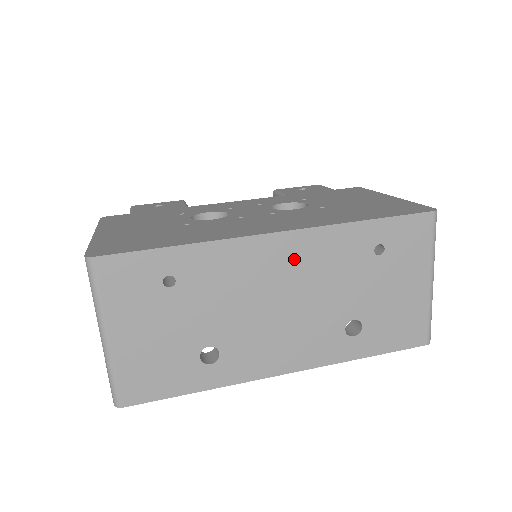
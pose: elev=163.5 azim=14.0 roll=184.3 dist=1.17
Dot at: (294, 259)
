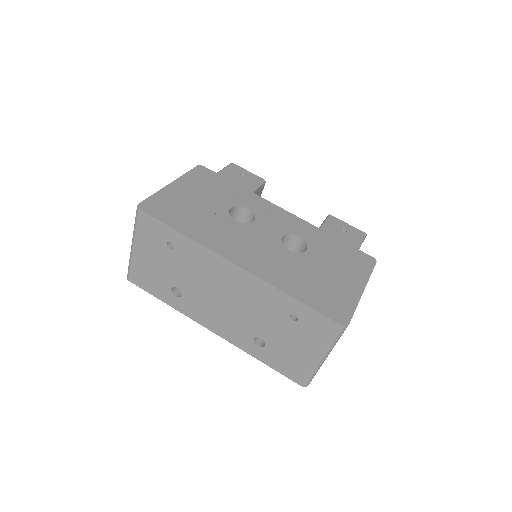
Dot at: (239, 284)
